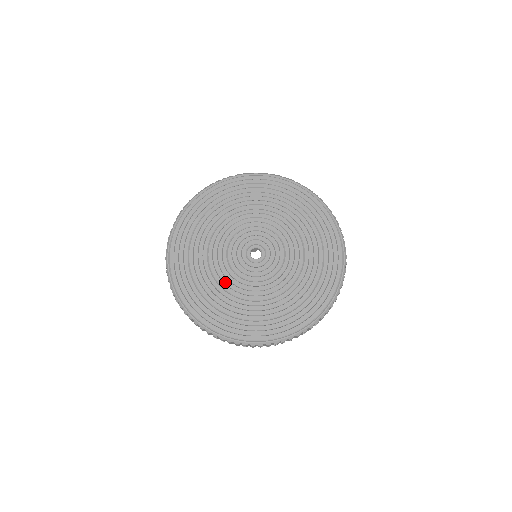
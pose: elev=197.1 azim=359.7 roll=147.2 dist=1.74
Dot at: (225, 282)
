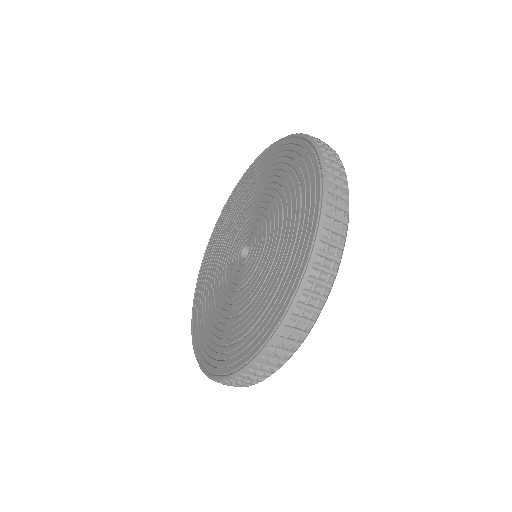
Dot at: (217, 281)
